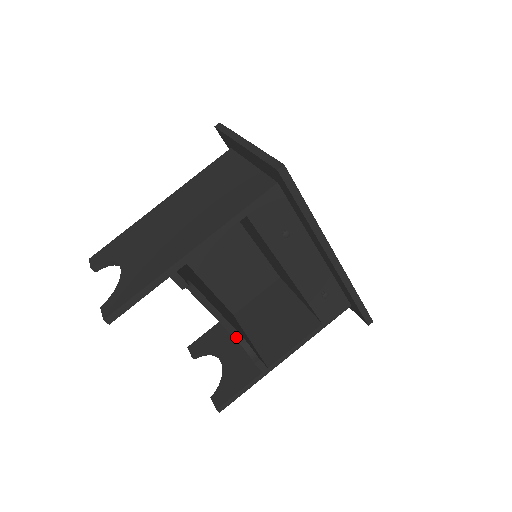
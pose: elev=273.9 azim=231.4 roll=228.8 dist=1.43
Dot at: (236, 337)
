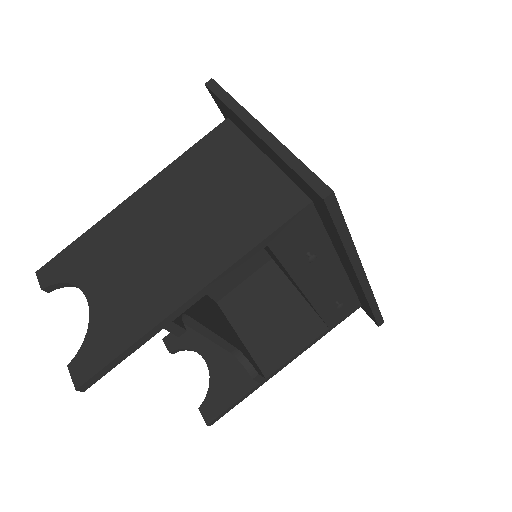
Dot at: (231, 350)
